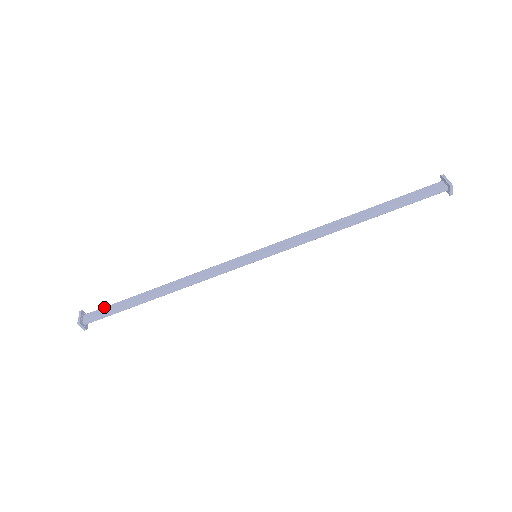
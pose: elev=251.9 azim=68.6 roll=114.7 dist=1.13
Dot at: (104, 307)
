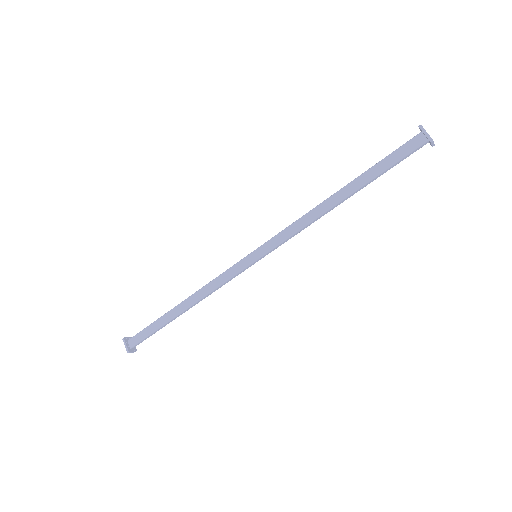
Dot at: (141, 331)
